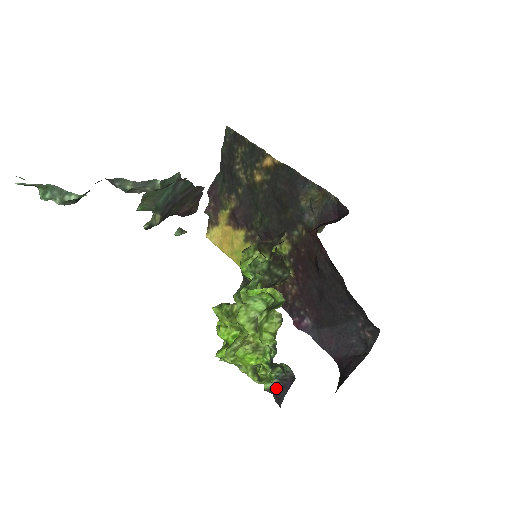
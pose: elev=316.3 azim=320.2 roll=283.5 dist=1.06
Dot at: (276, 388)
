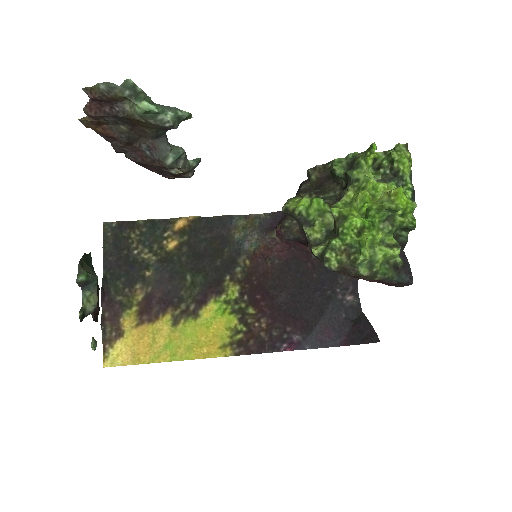
Dot at: (403, 261)
